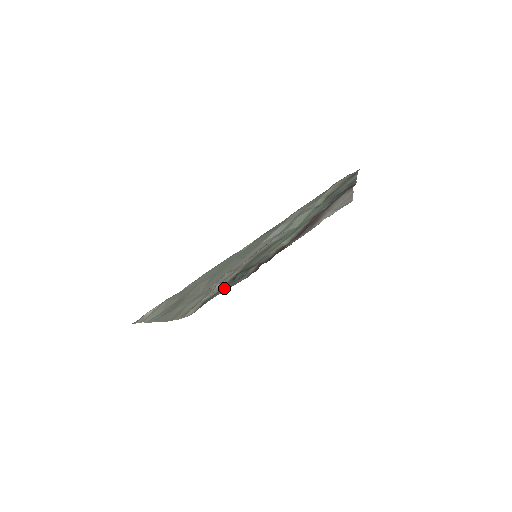
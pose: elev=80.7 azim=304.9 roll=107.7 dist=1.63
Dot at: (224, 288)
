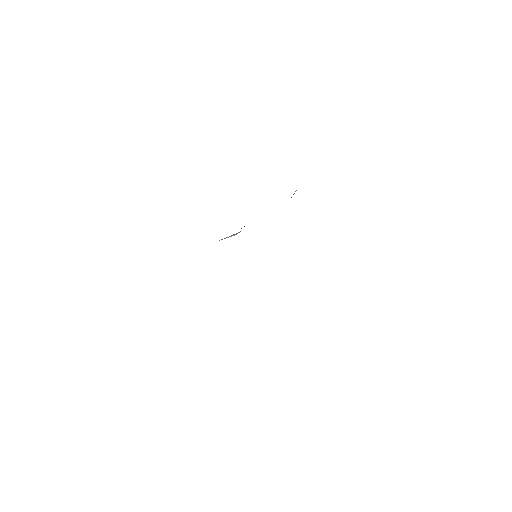
Dot at: occluded
